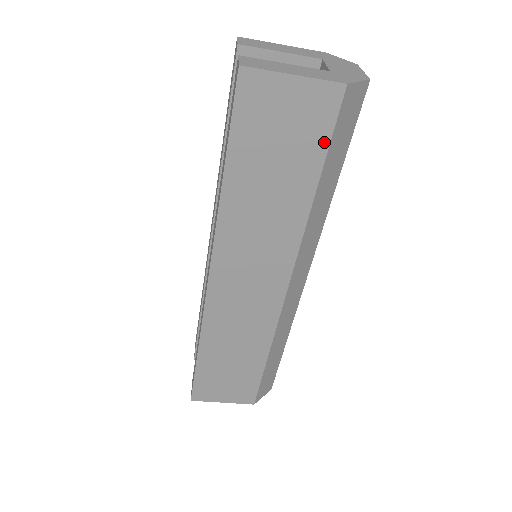
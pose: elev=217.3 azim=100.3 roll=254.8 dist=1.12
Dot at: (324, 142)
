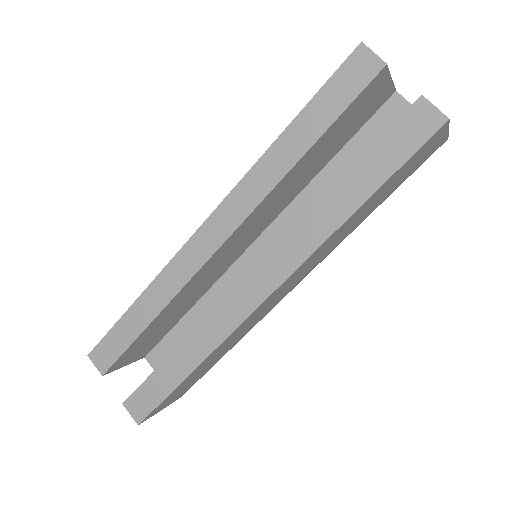
Dot at: (408, 176)
